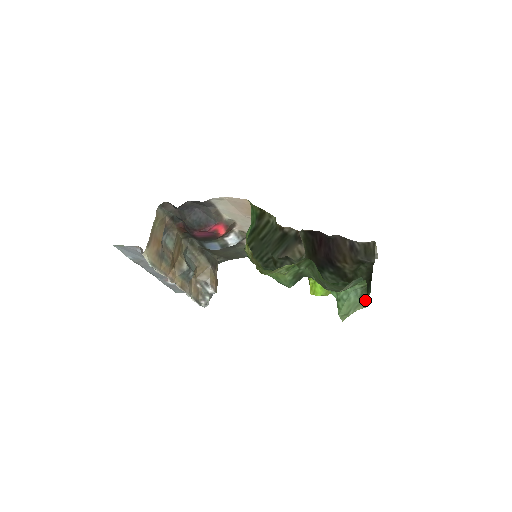
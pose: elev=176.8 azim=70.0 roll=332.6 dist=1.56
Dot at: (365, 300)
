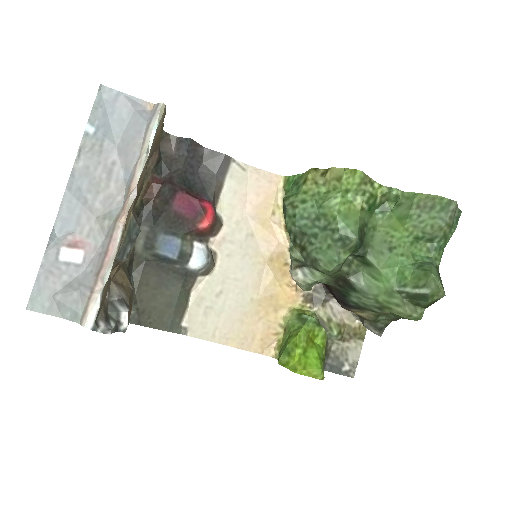
Dot at: (442, 285)
